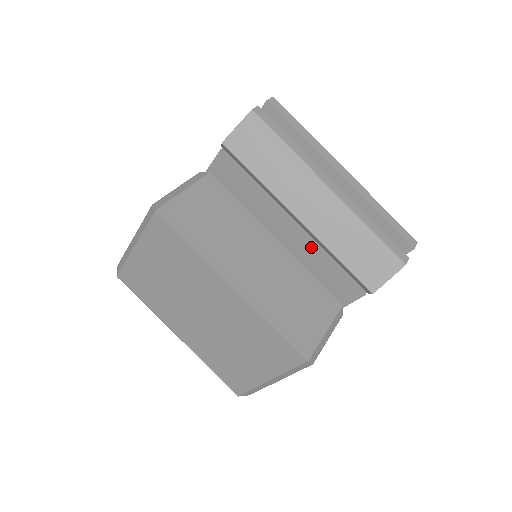
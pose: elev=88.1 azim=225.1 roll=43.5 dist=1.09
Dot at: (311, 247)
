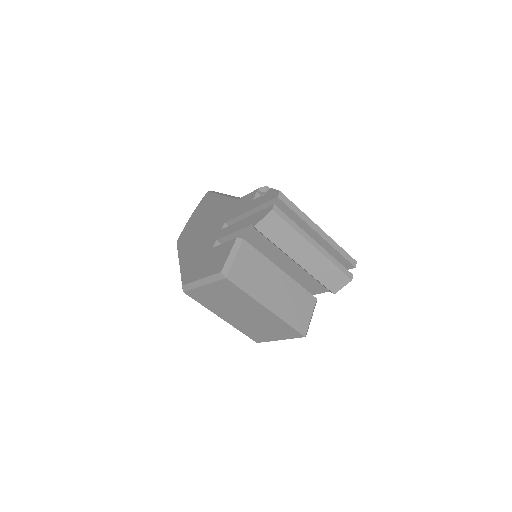
Dot at: (301, 271)
